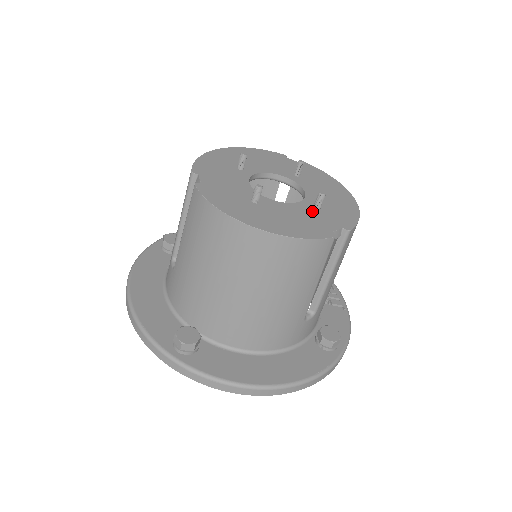
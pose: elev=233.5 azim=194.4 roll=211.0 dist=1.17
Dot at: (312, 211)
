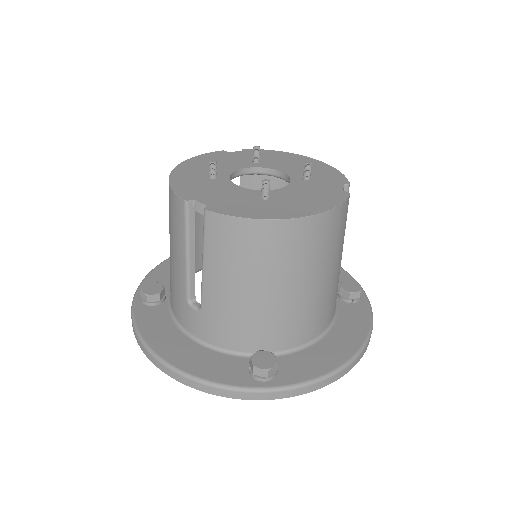
Dot at: (309, 183)
